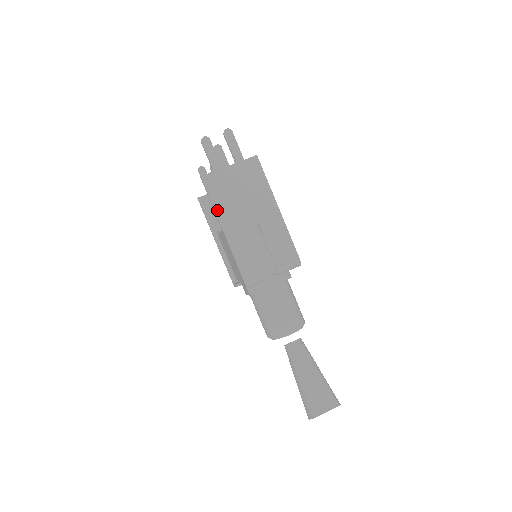
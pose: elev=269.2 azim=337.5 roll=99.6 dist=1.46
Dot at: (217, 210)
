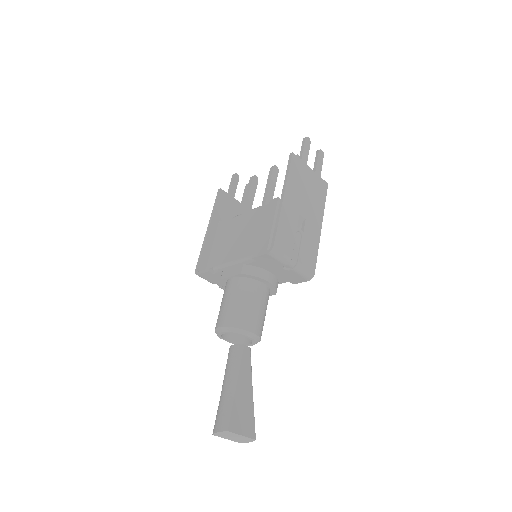
Dot at: (289, 181)
